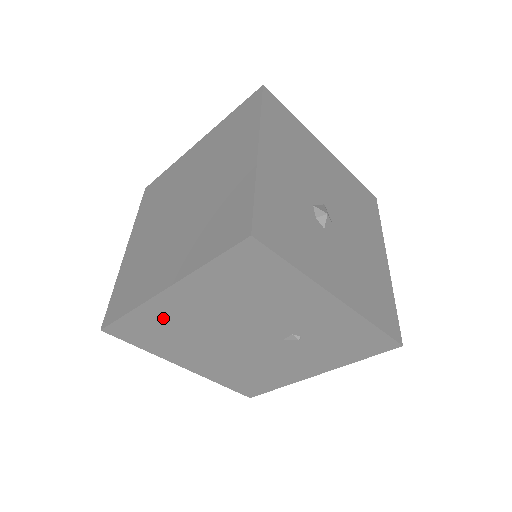
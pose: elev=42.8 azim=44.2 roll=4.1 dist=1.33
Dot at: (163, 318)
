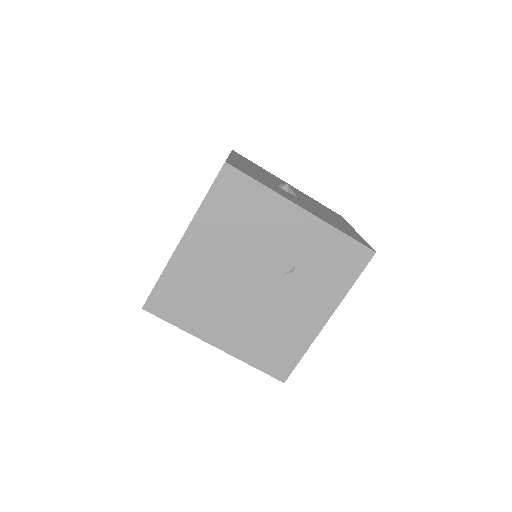
Dot at: (186, 275)
